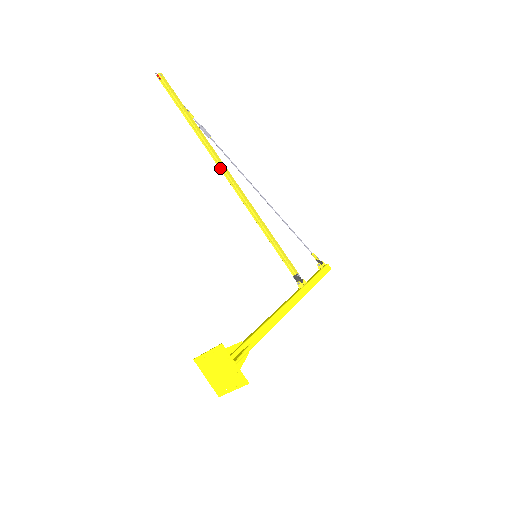
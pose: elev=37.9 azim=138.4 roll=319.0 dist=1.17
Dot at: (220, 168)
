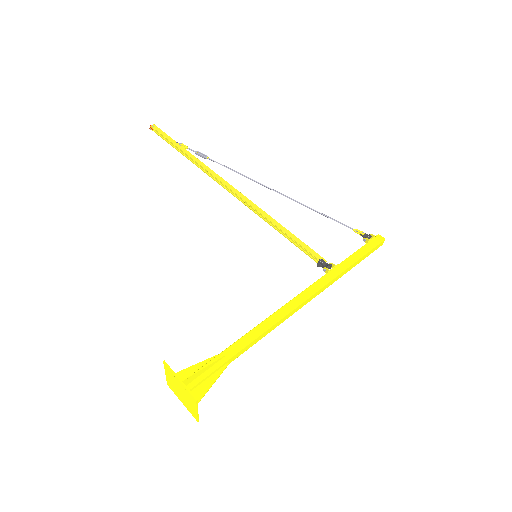
Dot at: (217, 182)
